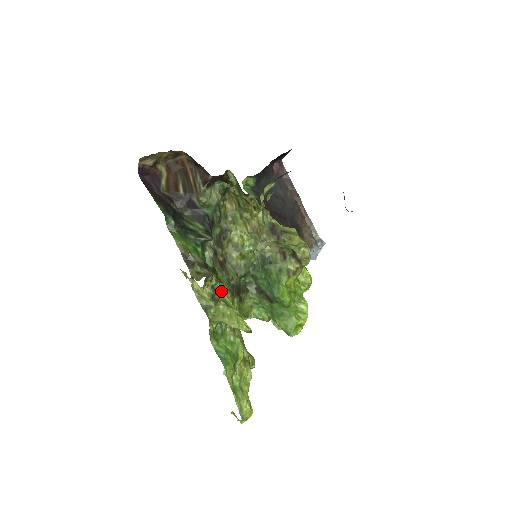
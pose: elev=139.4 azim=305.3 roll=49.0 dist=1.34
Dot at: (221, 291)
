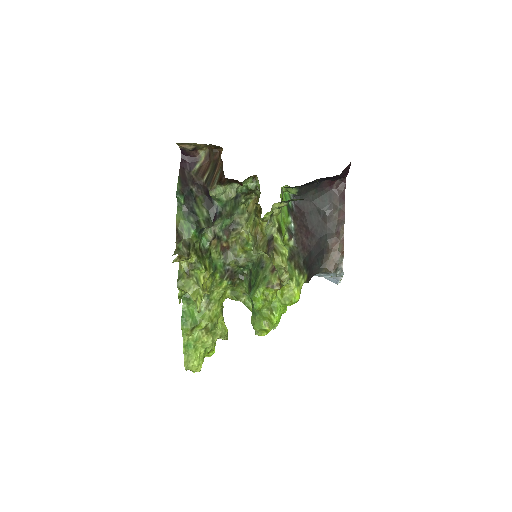
Dot at: (198, 270)
